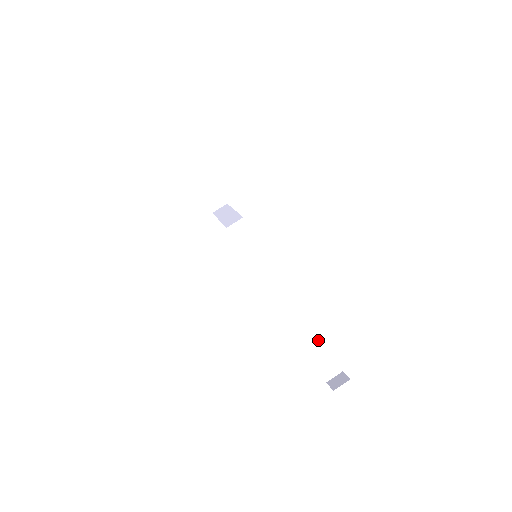
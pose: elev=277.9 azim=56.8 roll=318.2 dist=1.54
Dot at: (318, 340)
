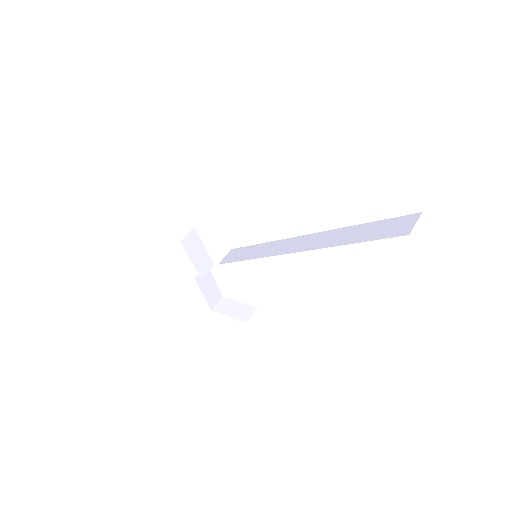
Dot at: (362, 227)
